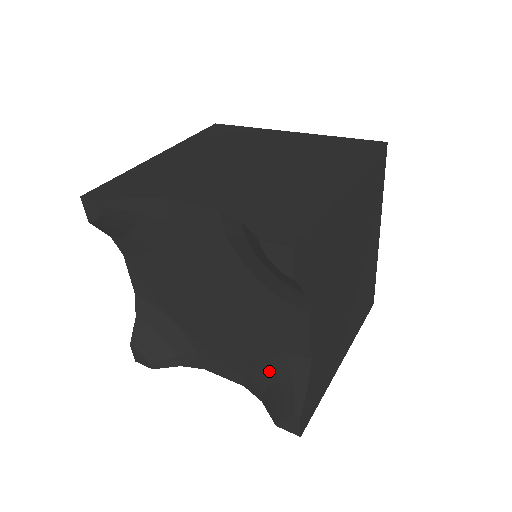
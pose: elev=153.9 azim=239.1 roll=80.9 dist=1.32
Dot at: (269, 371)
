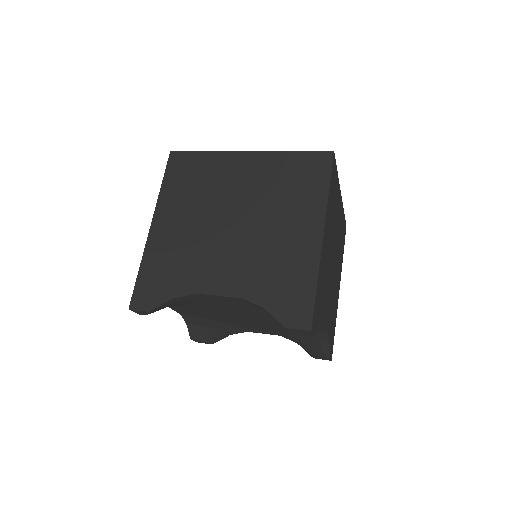
Dot at: (299, 336)
